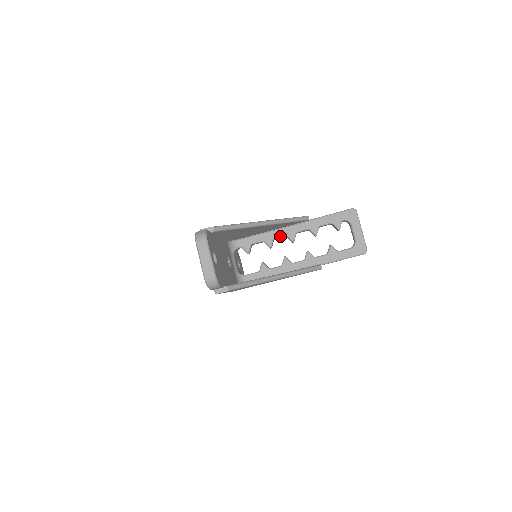
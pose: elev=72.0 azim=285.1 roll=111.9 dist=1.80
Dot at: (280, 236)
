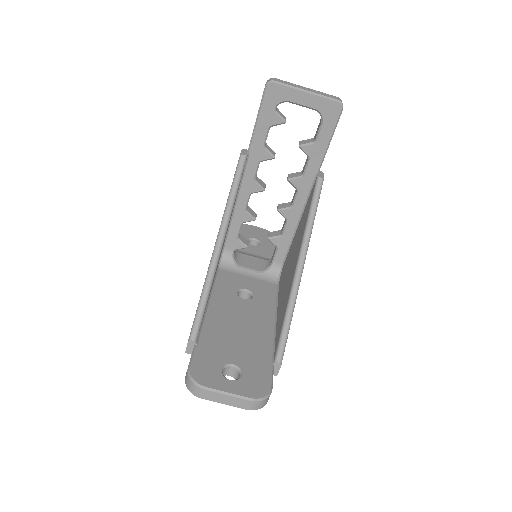
Dot at: (247, 201)
